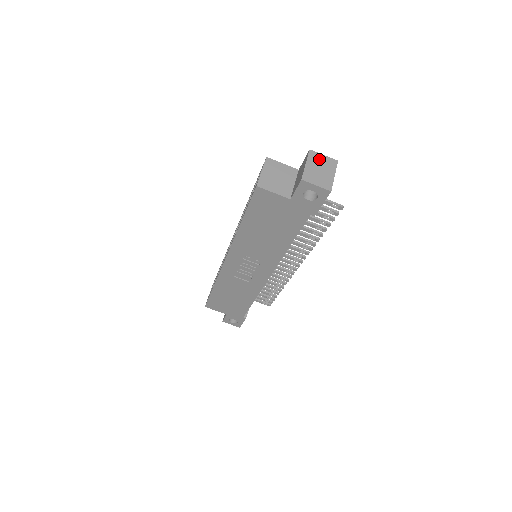
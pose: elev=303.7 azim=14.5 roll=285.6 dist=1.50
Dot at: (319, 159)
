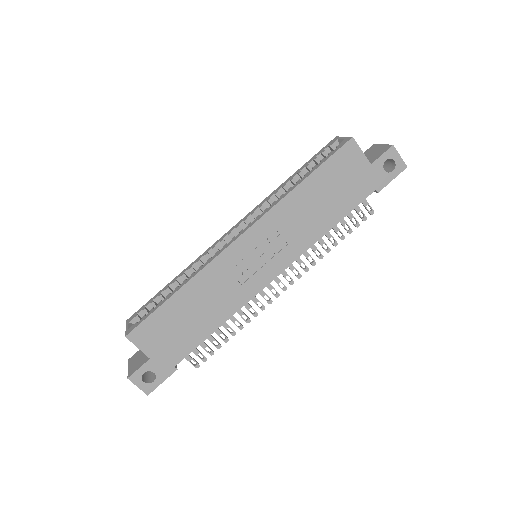
Dot at: occluded
